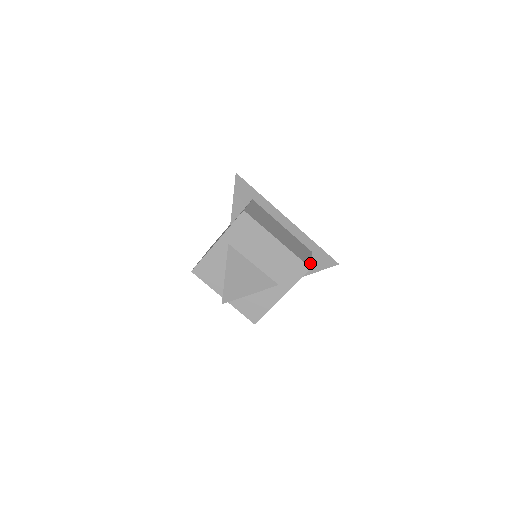
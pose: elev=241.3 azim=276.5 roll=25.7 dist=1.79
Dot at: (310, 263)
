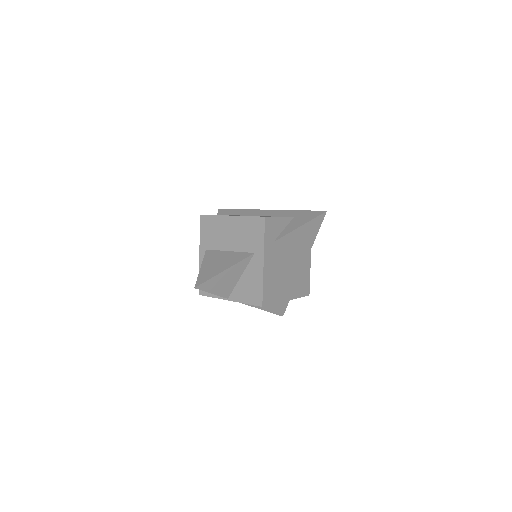
Dot at: (271, 217)
